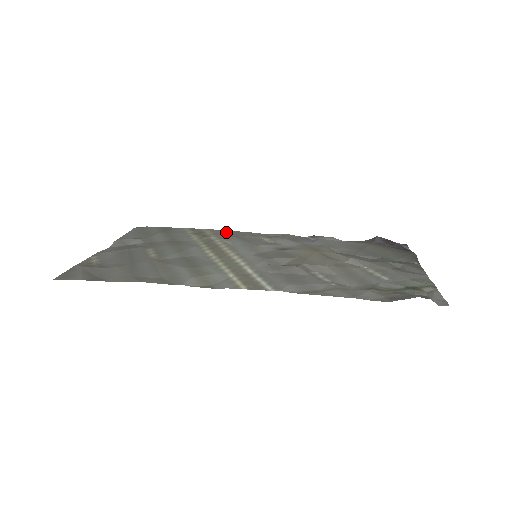
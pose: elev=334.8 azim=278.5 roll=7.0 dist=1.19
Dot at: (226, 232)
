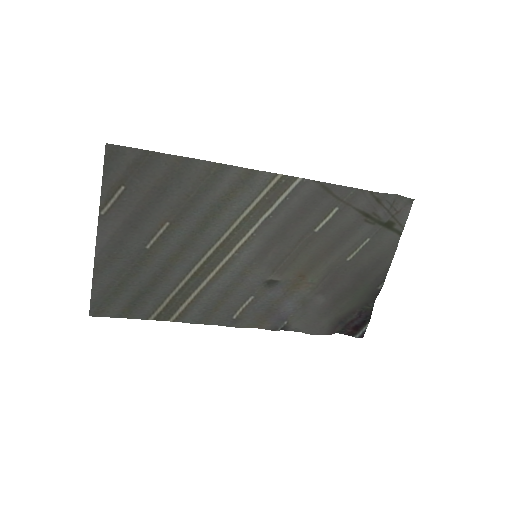
Dot at: (198, 317)
